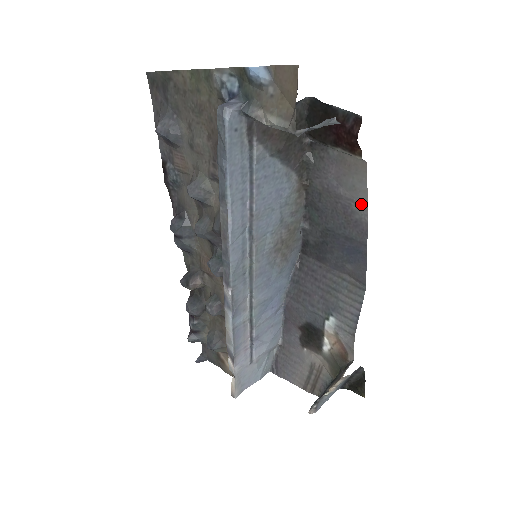
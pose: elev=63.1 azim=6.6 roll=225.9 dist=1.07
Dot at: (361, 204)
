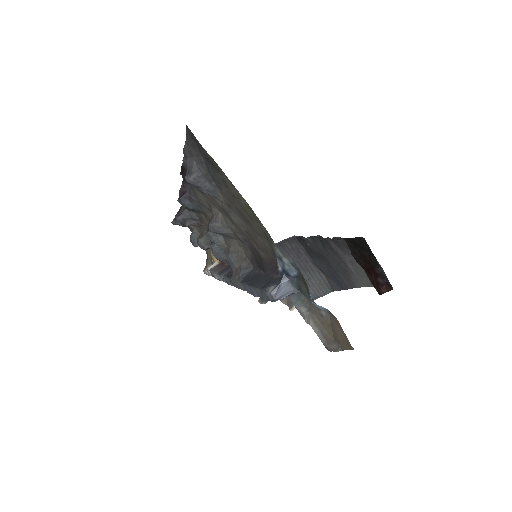
Dot at: (359, 282)
